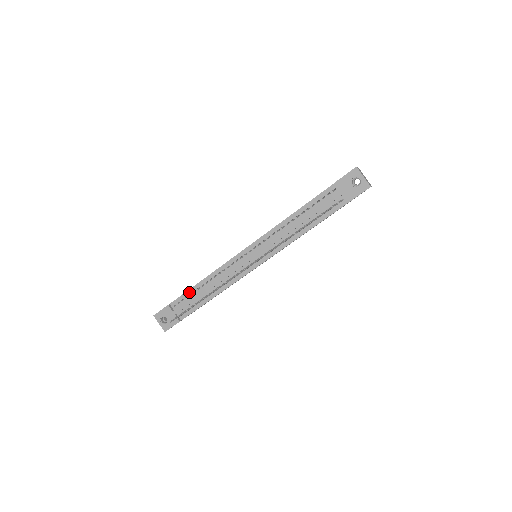
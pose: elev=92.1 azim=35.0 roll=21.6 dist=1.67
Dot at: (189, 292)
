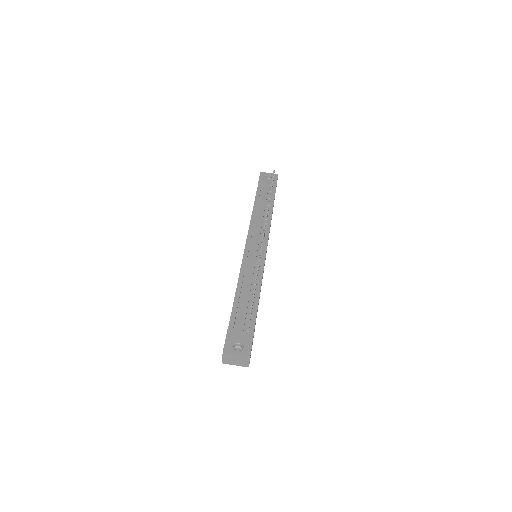
Dot at: (235, 306)
